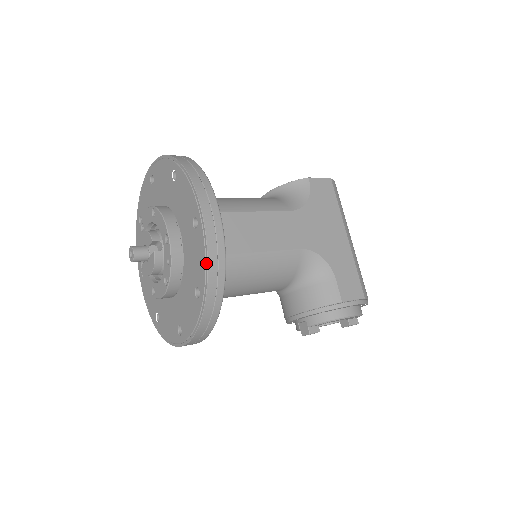
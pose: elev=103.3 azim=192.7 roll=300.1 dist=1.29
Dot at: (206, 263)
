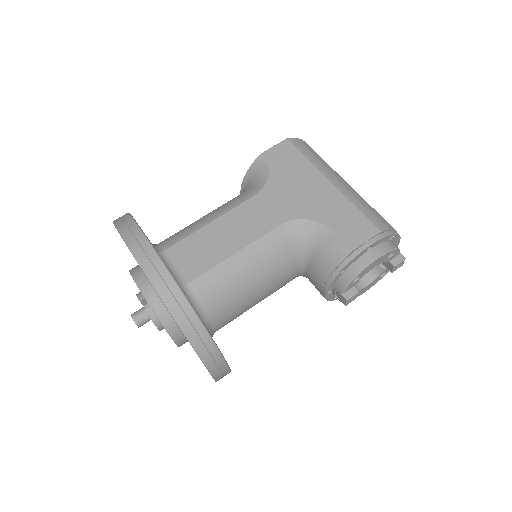
Dot at: (160, 298)
